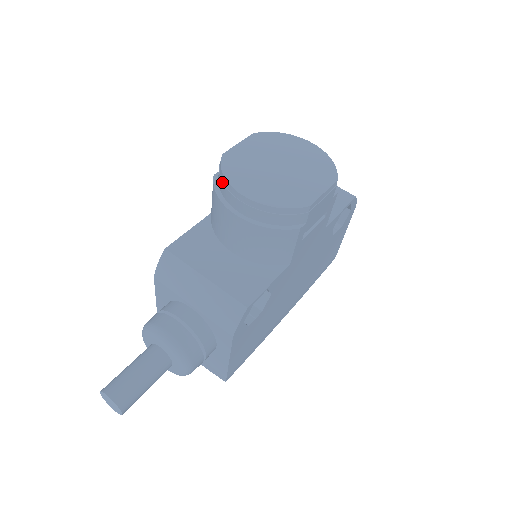
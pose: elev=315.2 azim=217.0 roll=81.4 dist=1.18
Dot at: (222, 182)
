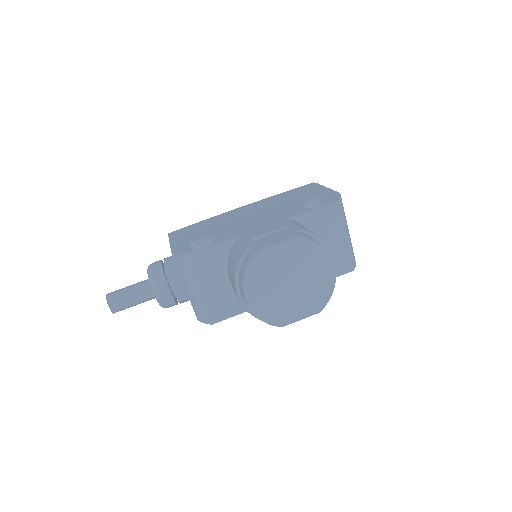
Dot at: (242, 274)
